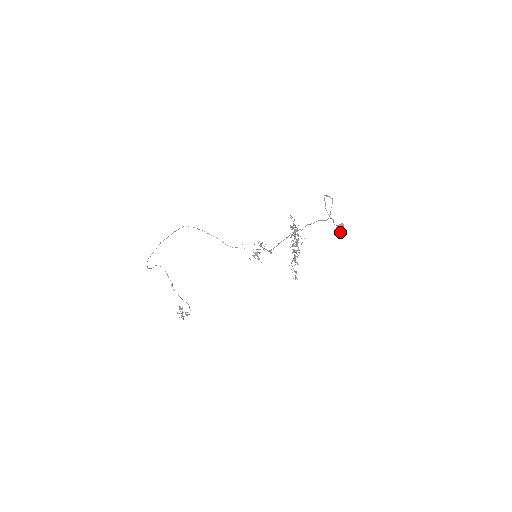
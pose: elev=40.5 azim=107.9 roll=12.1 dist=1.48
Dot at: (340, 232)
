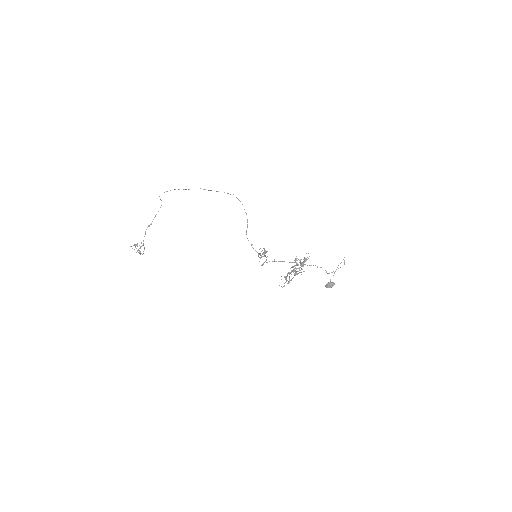
Dot at: (328, 287)
